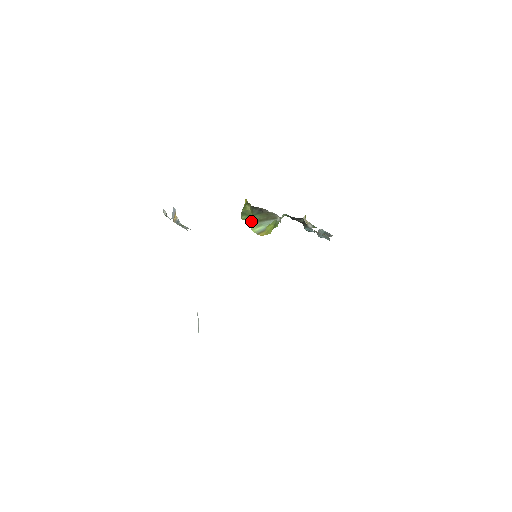
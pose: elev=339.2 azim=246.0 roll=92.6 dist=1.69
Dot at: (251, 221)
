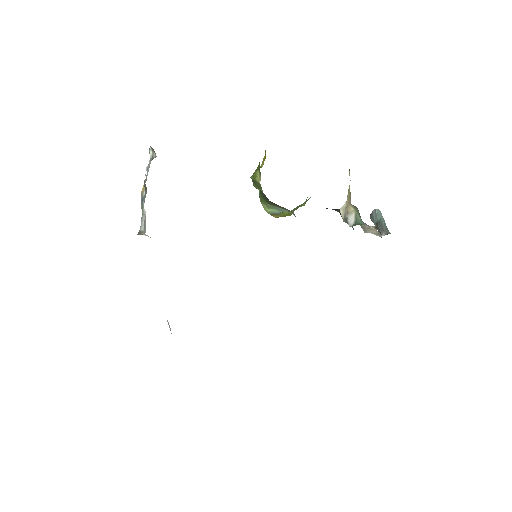
Dot at: occluded
